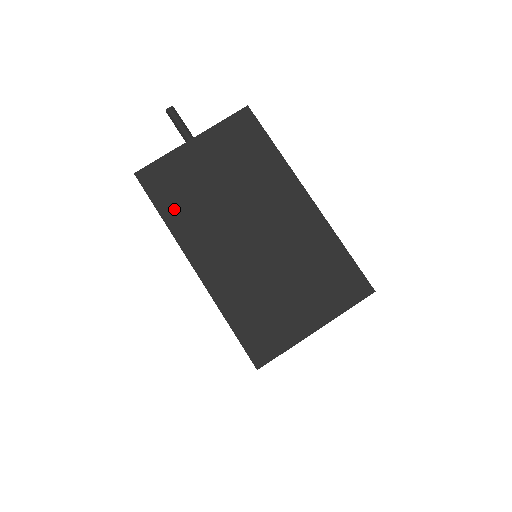
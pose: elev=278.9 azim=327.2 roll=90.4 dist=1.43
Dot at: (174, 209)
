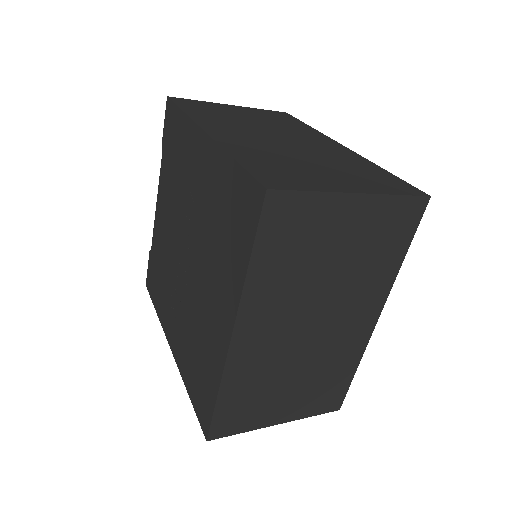
Dot at: (198, 112)
